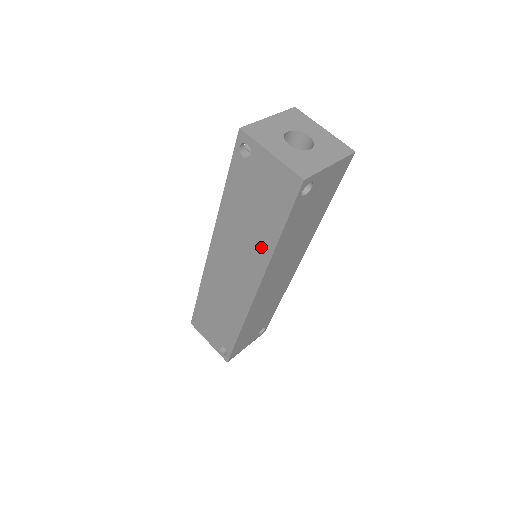
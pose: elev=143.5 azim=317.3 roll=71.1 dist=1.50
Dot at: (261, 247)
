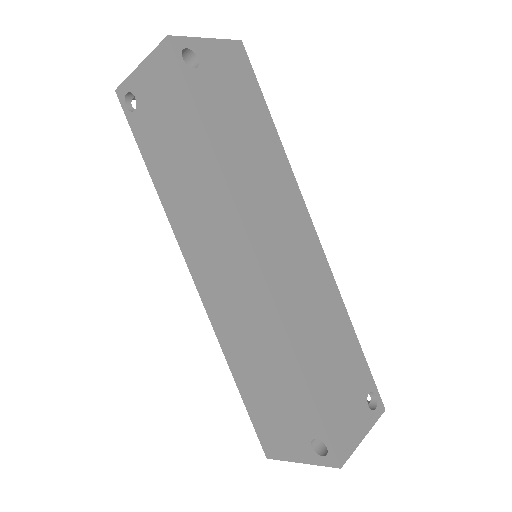
Dot at: (209, 180)
